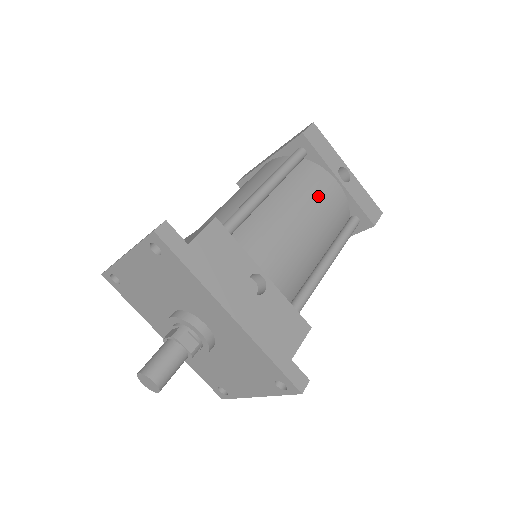
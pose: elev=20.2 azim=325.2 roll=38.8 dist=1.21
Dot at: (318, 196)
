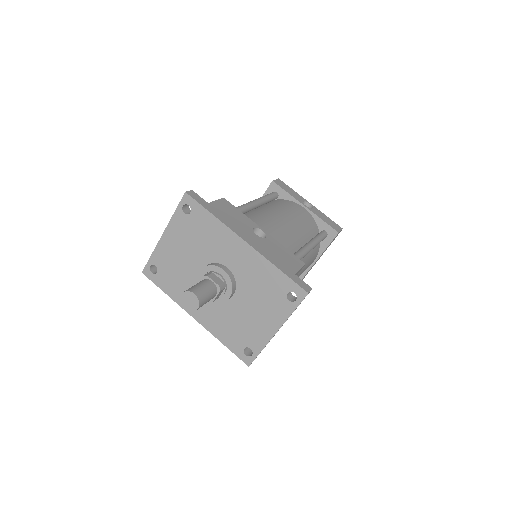
Dot at: (292, 210)
